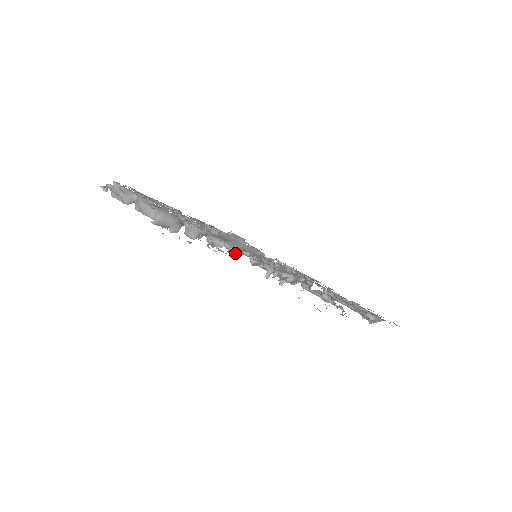
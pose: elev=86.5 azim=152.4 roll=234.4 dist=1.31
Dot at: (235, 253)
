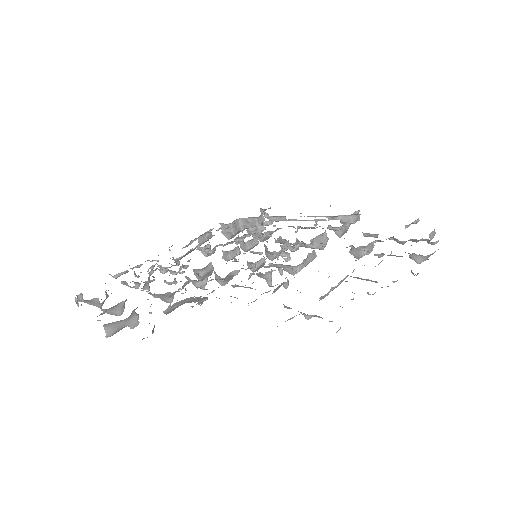
Dot at: (223, 281)
